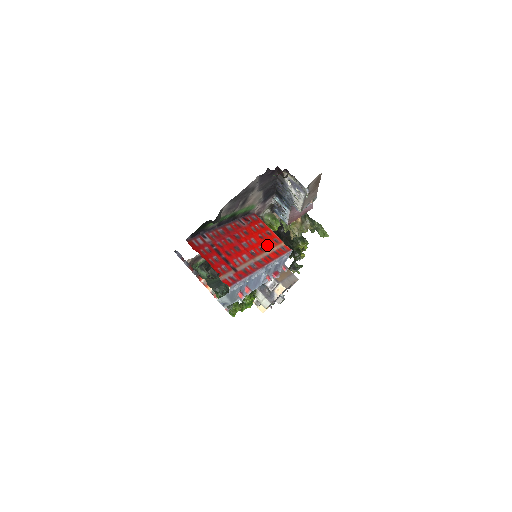
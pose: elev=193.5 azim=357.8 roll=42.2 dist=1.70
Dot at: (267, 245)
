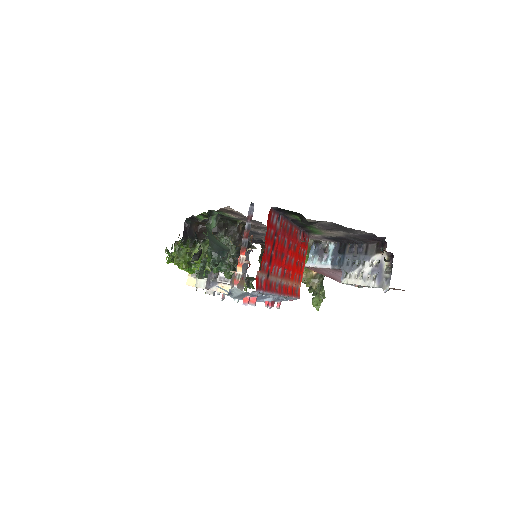
Dot at: (294, 276)
